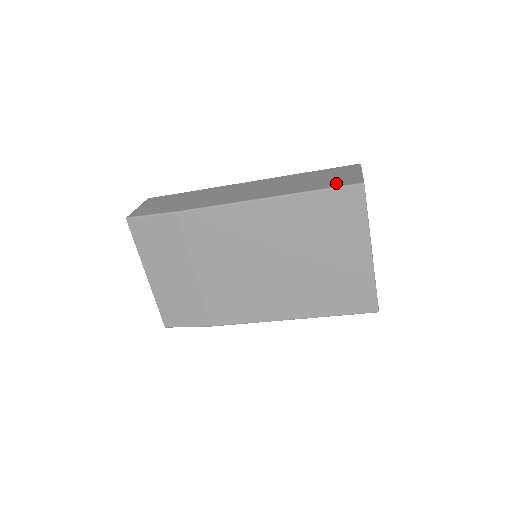
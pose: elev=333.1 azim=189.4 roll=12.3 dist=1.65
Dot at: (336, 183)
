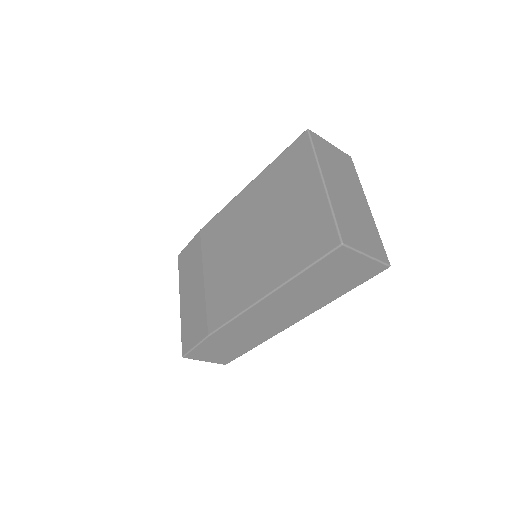
Dot at: occluded
